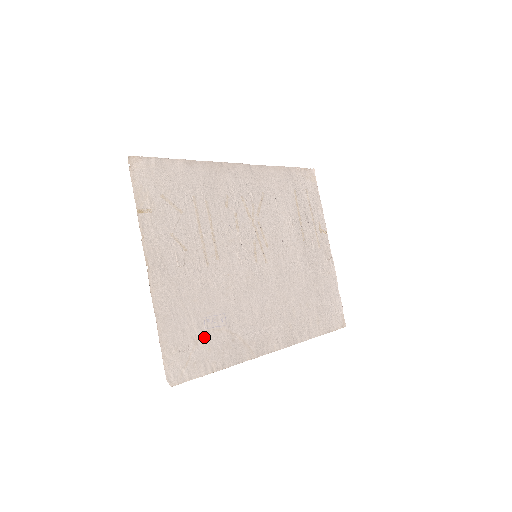
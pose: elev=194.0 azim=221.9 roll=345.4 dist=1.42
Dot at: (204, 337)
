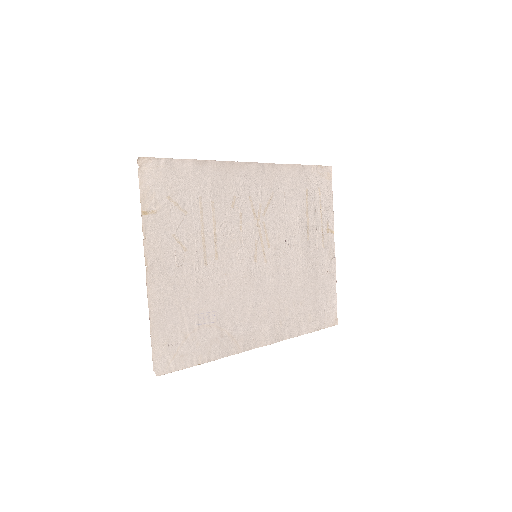
Dot at: (194, 332)
